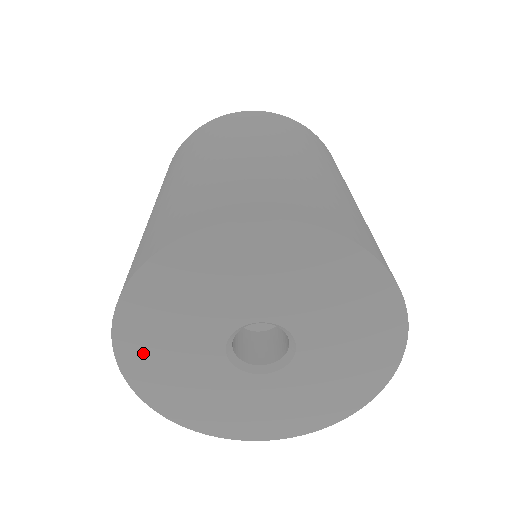
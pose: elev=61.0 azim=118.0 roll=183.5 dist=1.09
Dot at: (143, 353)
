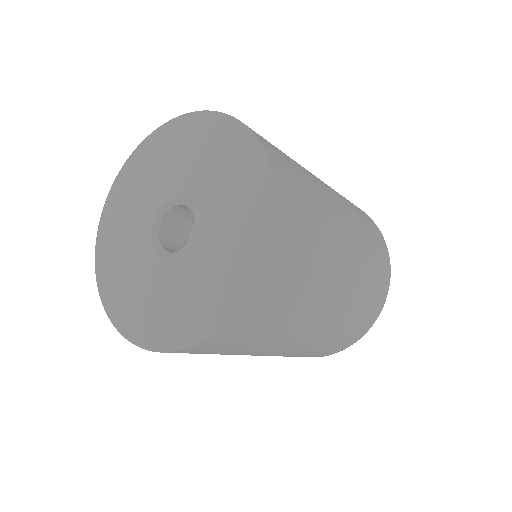
Dot at: (109, 252)
